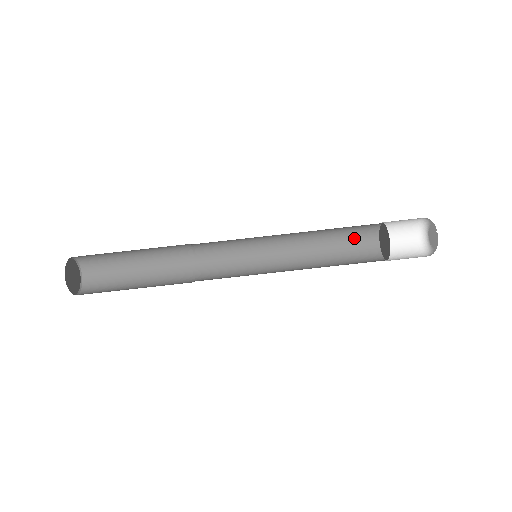
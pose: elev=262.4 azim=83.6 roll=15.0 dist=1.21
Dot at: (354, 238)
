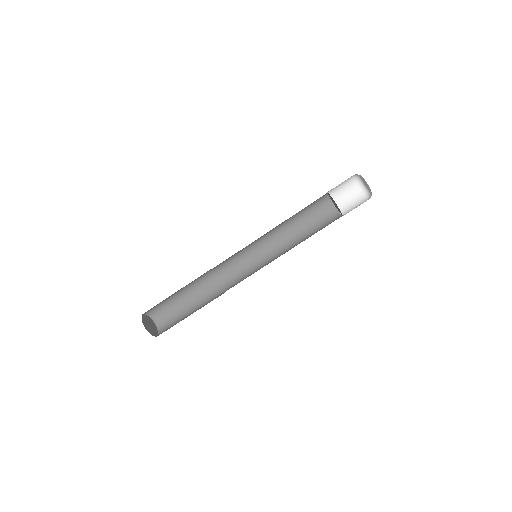
Dot at: (317, 213)
